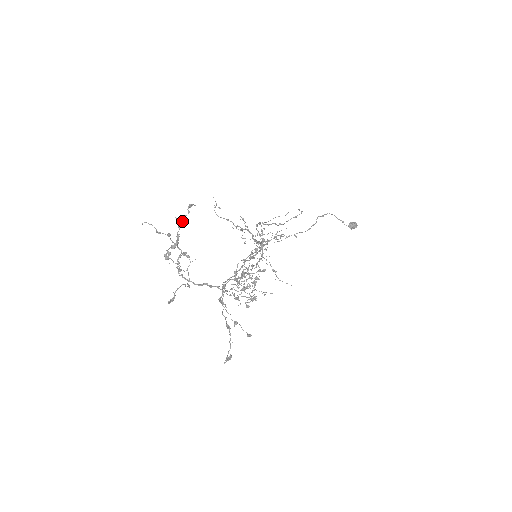
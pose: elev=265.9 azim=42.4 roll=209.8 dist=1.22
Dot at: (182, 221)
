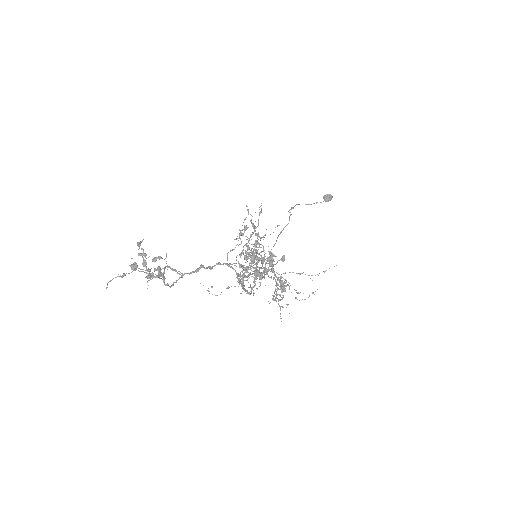
Dot at: (139, 255)
